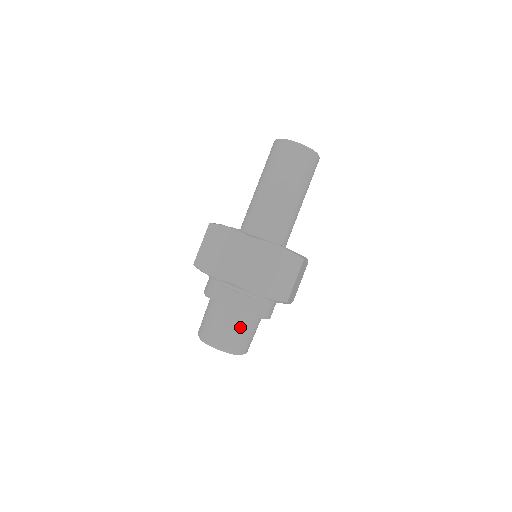
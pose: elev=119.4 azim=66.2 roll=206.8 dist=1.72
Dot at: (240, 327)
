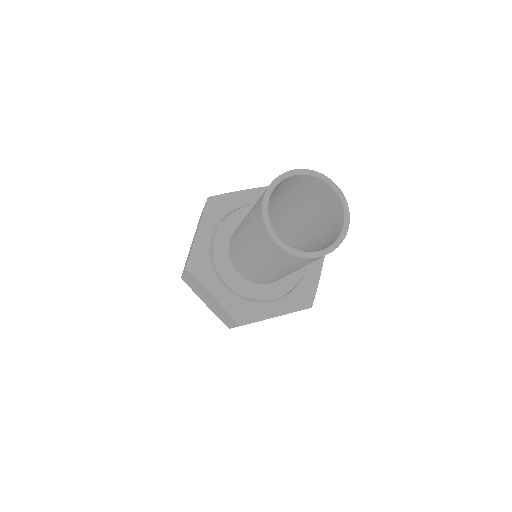
Dot at: occluded
